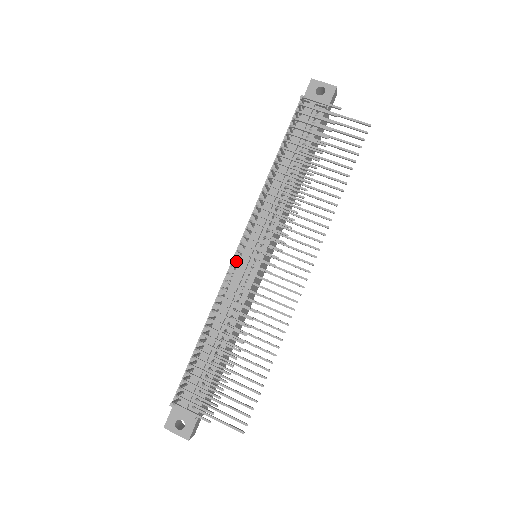
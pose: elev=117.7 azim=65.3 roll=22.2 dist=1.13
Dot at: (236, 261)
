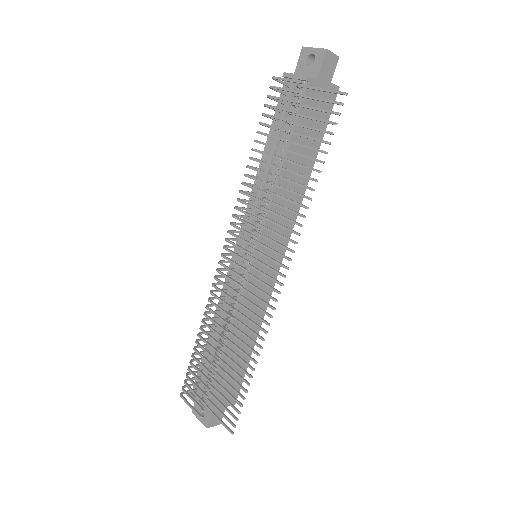
Dot at: occluded
